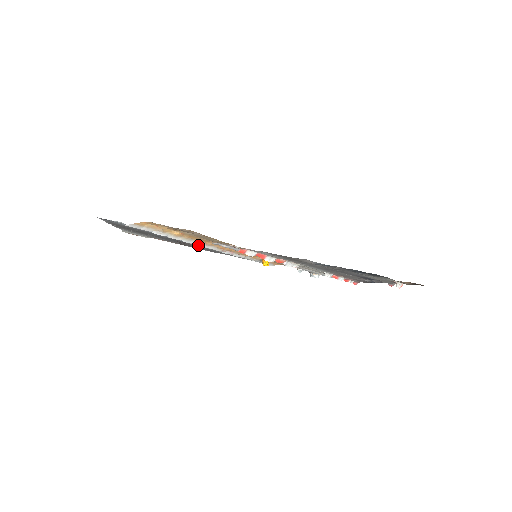
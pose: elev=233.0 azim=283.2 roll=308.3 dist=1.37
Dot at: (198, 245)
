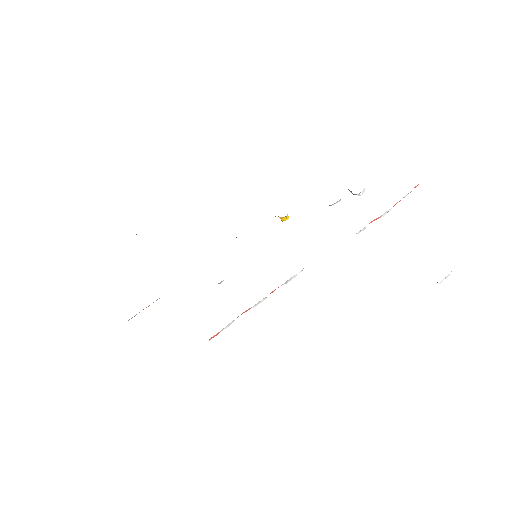
Dot at: occluded
